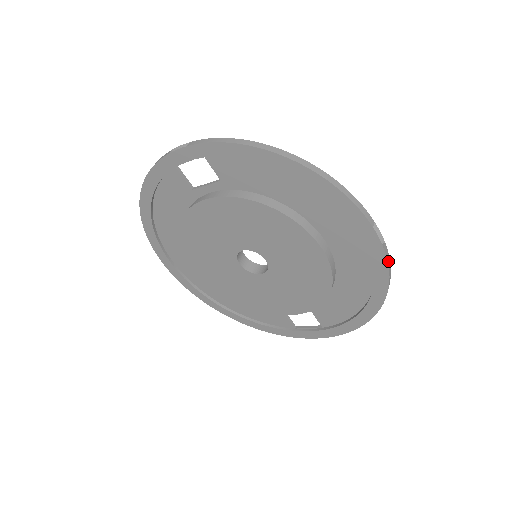
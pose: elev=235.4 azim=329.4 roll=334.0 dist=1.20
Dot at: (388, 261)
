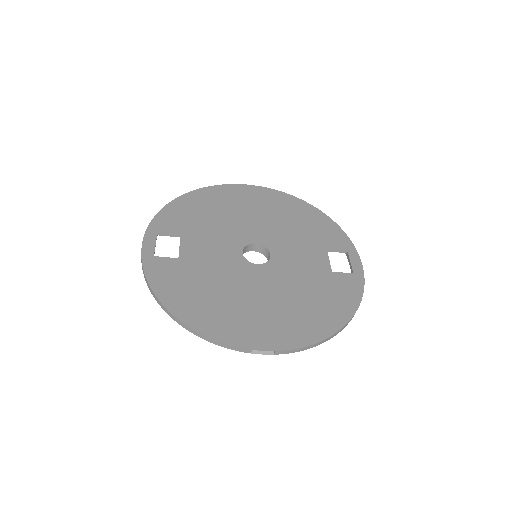
Dot at: (291, 352)
